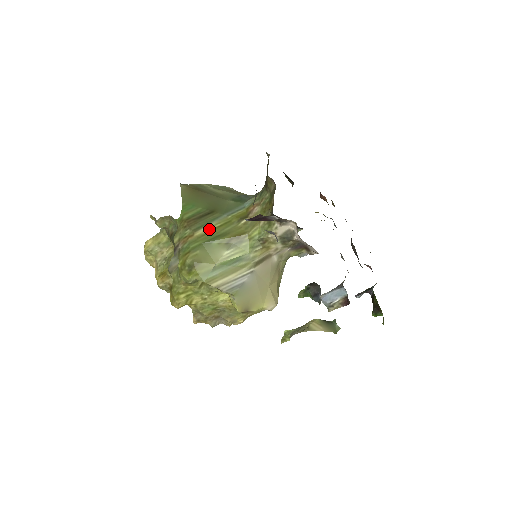
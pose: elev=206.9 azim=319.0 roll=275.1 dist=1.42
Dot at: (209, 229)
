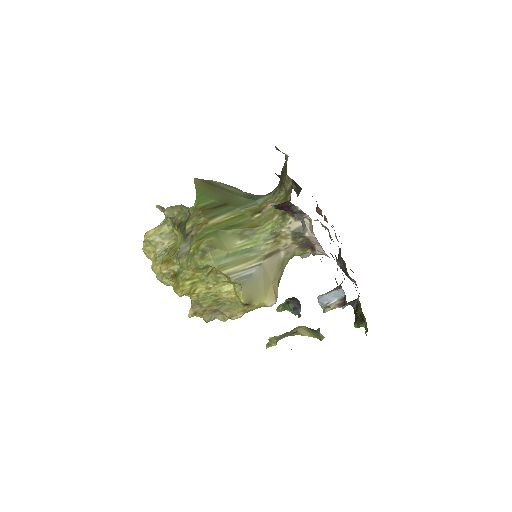
Dot at: (223, 219)
